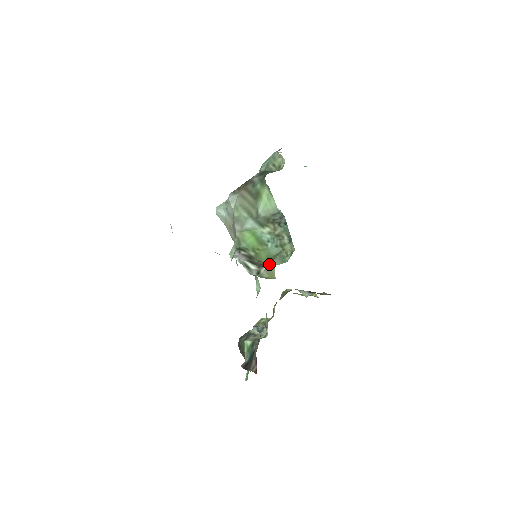
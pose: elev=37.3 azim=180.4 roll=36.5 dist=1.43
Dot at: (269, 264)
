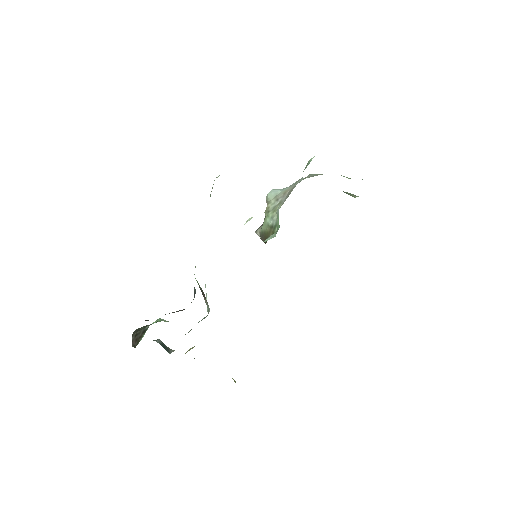
Dot at: occluded
